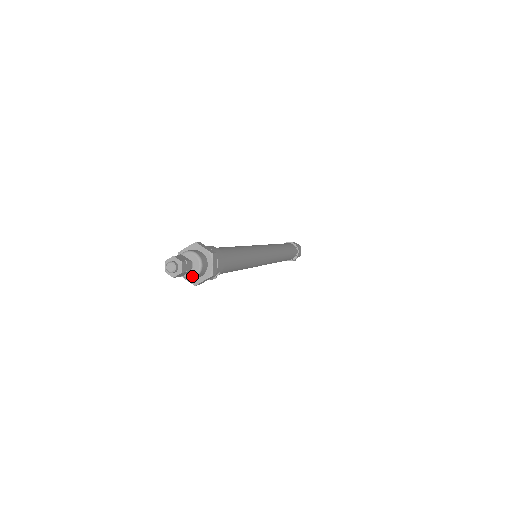
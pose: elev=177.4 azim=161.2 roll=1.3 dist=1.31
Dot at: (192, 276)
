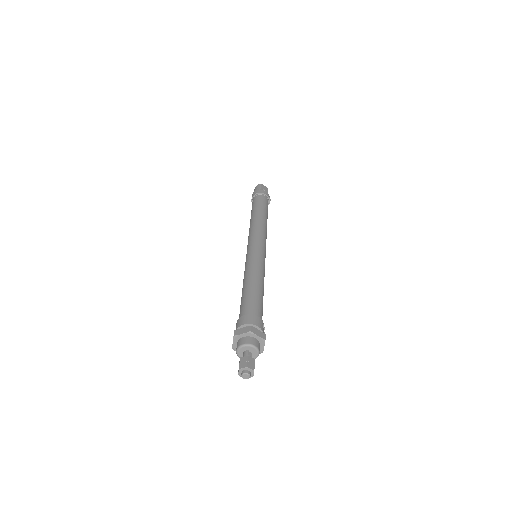
Dot at: (257, 356)
